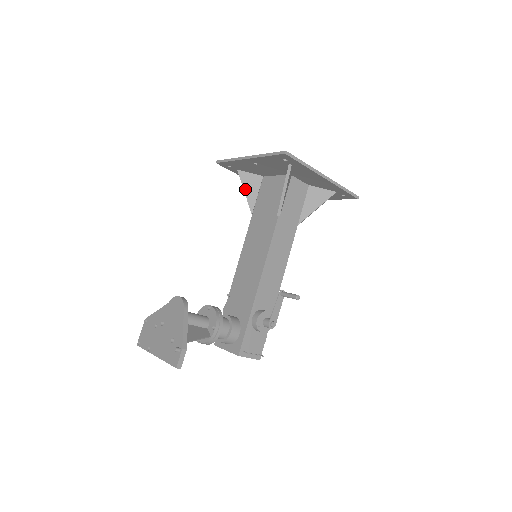
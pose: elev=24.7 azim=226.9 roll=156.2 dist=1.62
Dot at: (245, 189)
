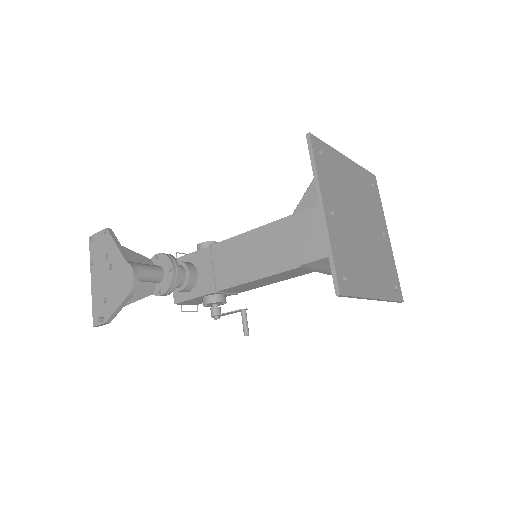
Dot at: (310, 188)
